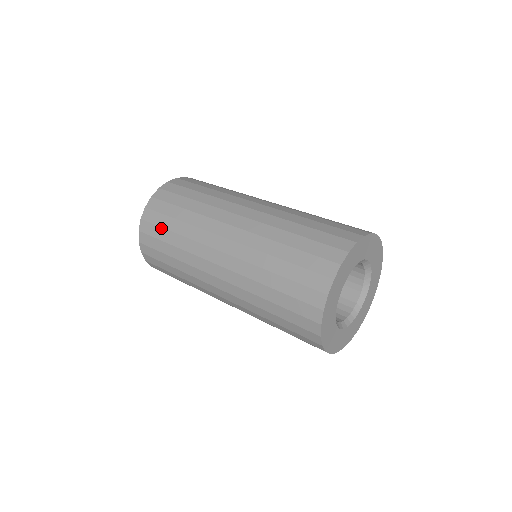
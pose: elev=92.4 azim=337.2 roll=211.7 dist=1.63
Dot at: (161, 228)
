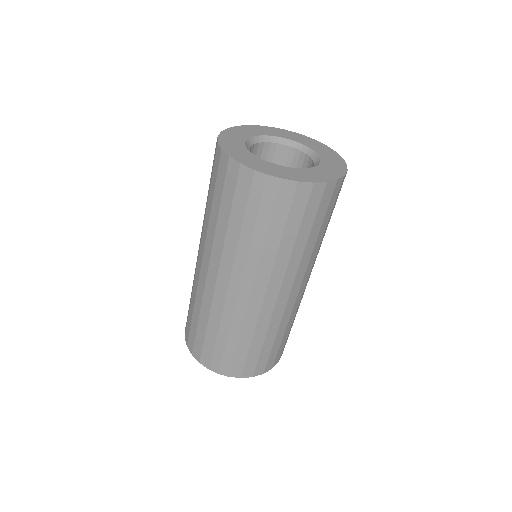
Dot at: occluded
